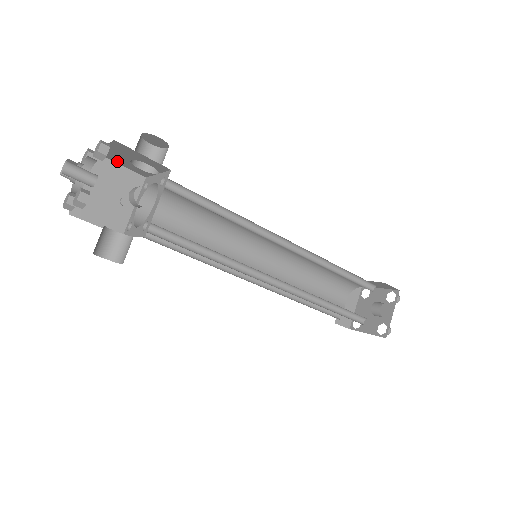
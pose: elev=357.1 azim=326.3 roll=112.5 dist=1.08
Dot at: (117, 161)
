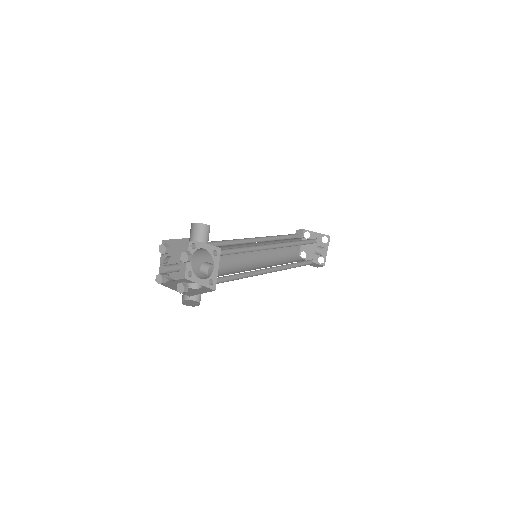
Dot at: occluded
